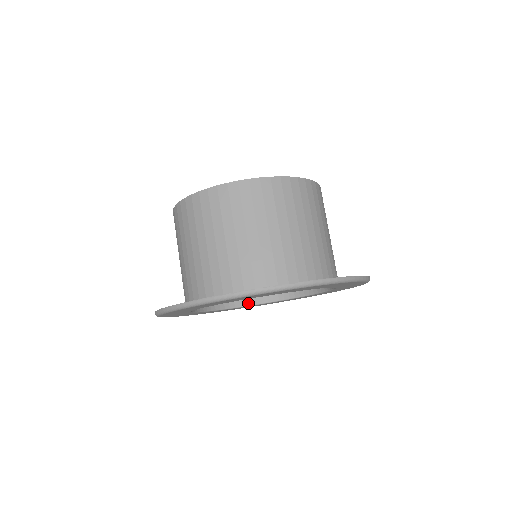
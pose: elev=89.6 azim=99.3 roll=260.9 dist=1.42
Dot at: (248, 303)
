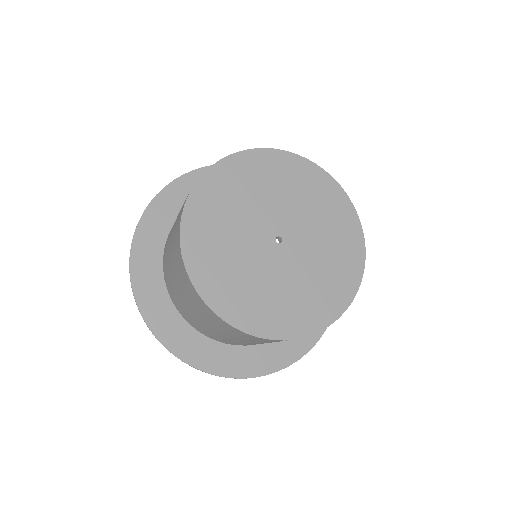
Dot at: occluded
